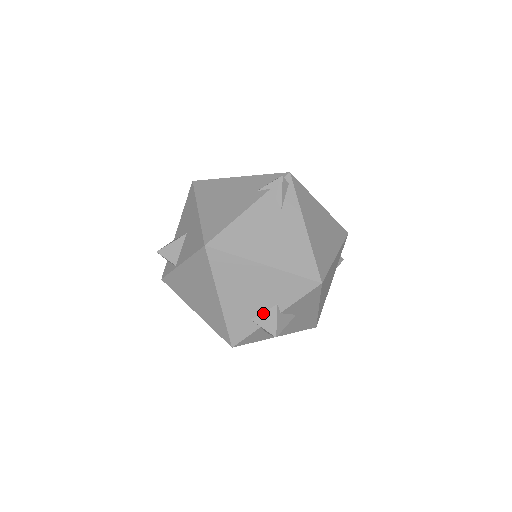
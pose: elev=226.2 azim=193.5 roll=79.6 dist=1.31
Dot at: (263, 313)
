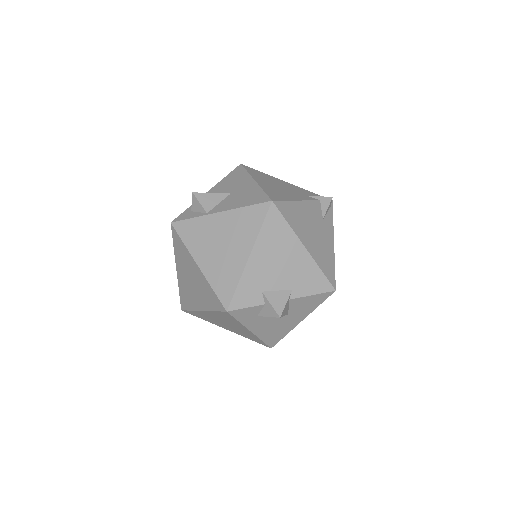
Dot at: (276, 291)
